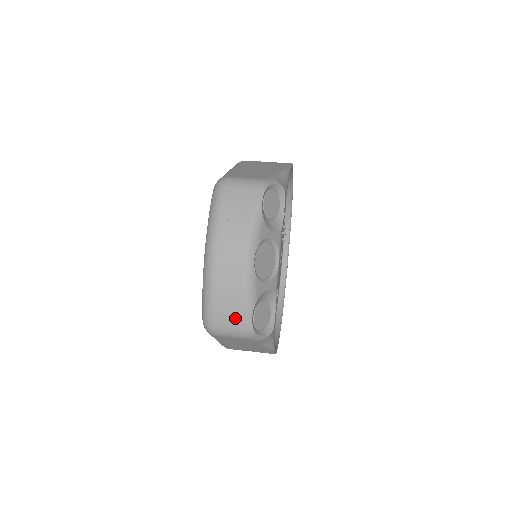
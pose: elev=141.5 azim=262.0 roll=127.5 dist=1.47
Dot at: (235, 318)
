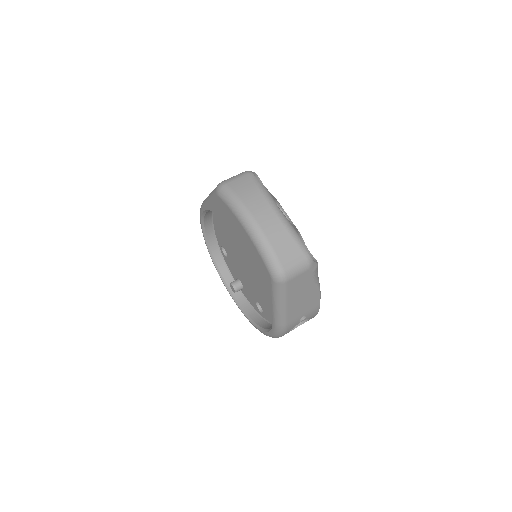
Dot at: (294, 253)
